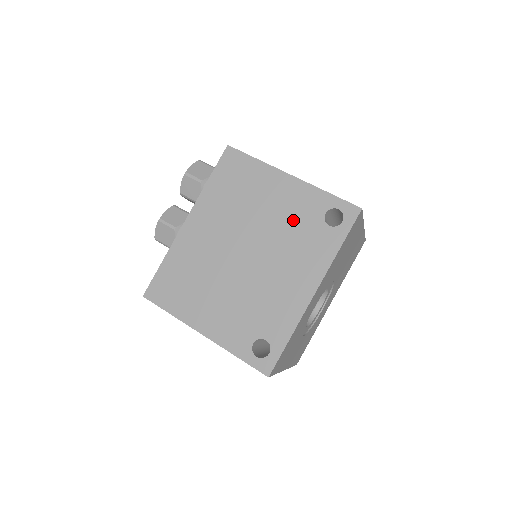
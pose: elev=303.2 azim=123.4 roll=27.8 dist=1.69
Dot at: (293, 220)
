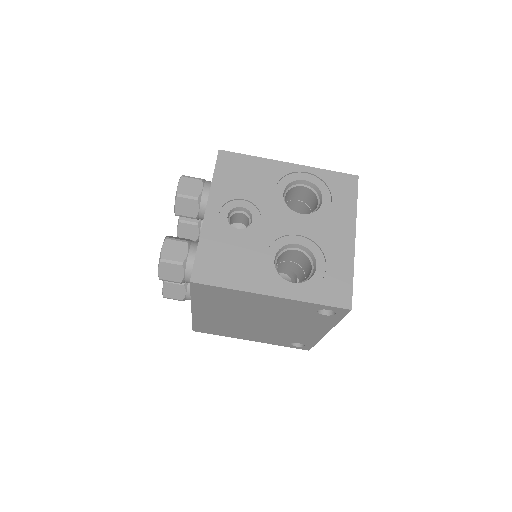
Dot at: (289, 313)
